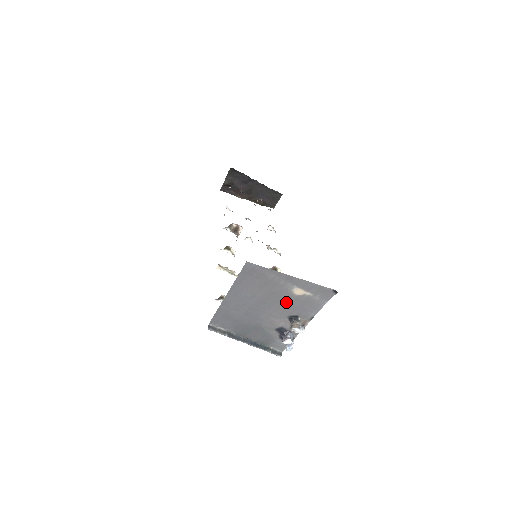
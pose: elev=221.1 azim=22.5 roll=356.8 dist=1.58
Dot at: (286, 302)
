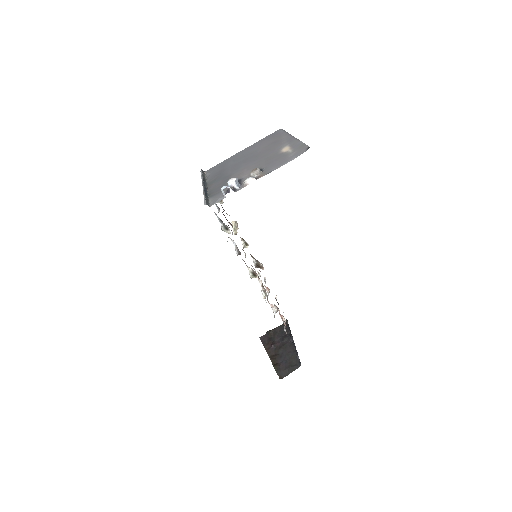
Dot at: (269, 158)
